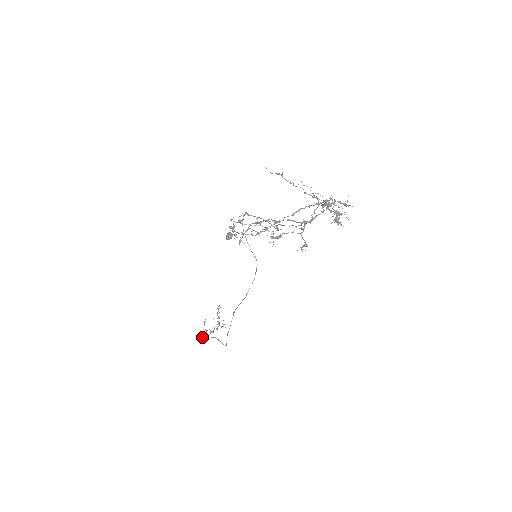
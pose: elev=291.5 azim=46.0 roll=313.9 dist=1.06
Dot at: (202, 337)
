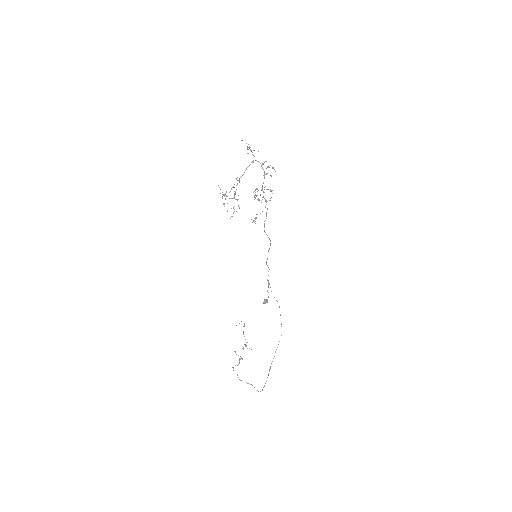
Dot at: occluded
